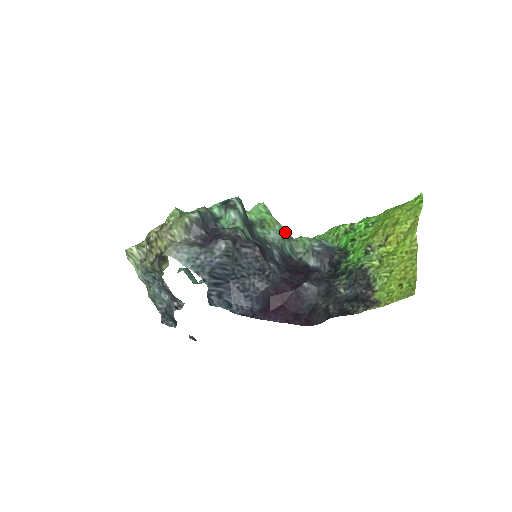
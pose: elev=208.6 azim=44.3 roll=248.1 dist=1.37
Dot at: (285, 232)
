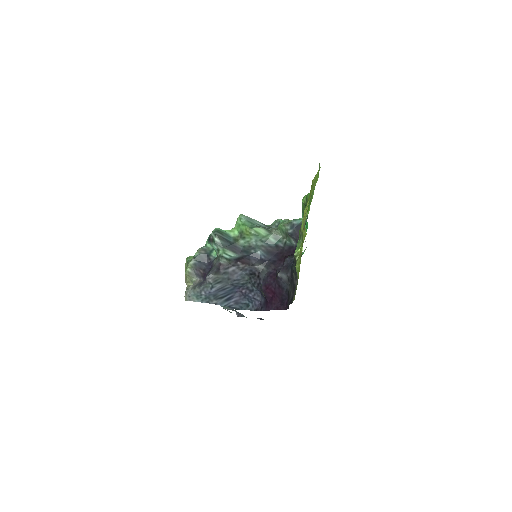
Dot at: (263, 230)
